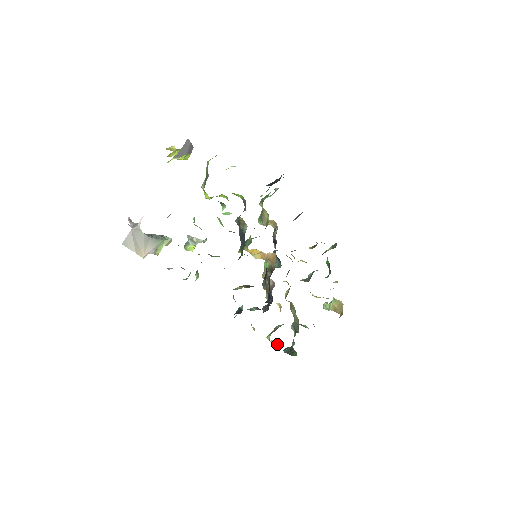
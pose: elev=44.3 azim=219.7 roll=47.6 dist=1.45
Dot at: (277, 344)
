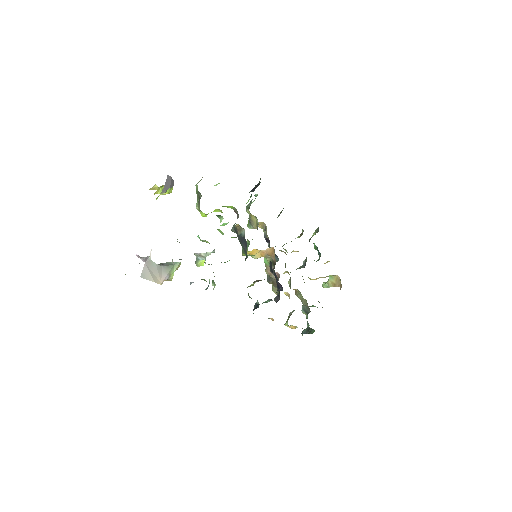
Dot at: (296, 327)
